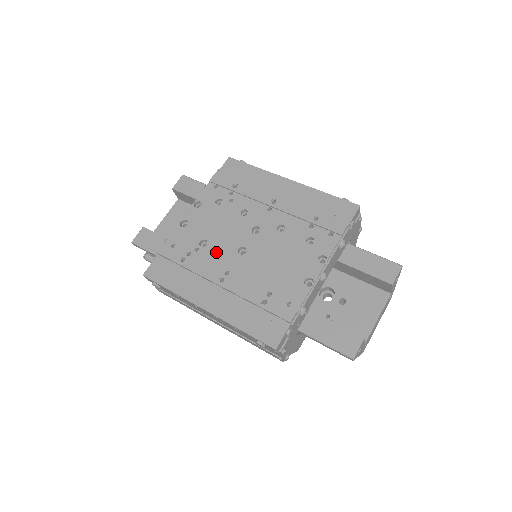
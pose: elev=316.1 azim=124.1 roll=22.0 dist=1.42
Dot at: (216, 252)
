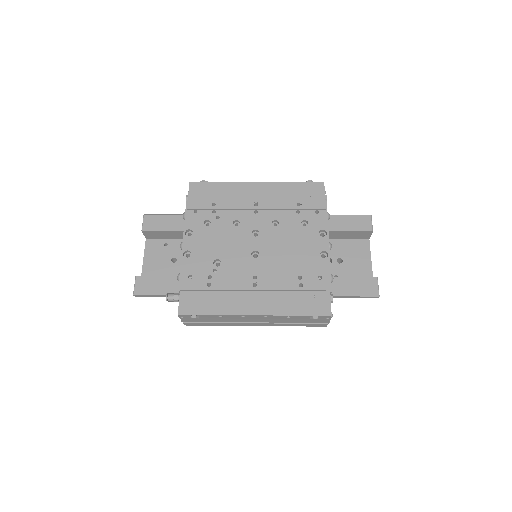
Dot at: (234, 265)
